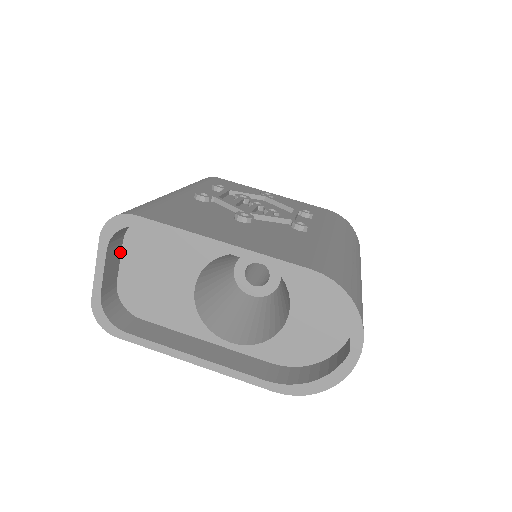
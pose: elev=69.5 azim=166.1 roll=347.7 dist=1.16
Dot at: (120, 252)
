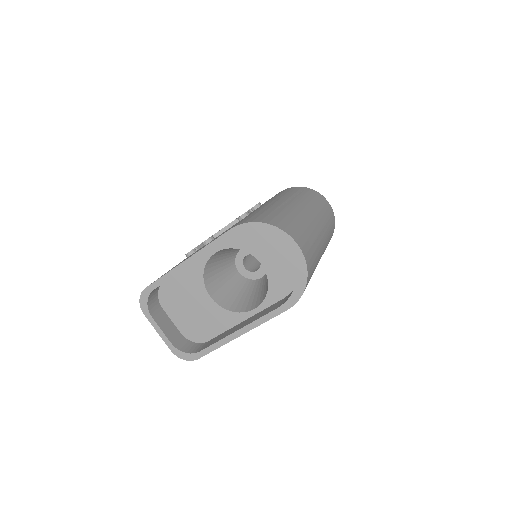
Dot at: (167, 316)
